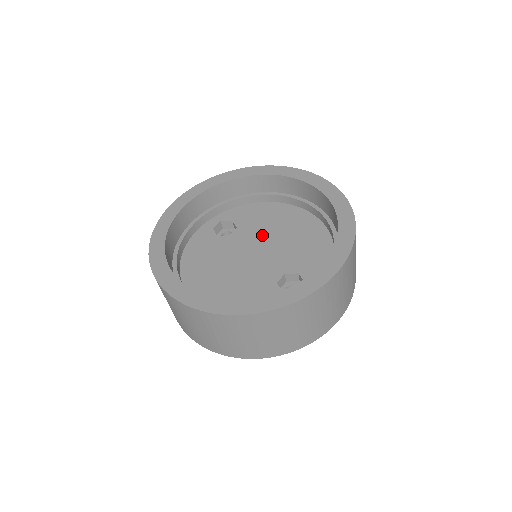
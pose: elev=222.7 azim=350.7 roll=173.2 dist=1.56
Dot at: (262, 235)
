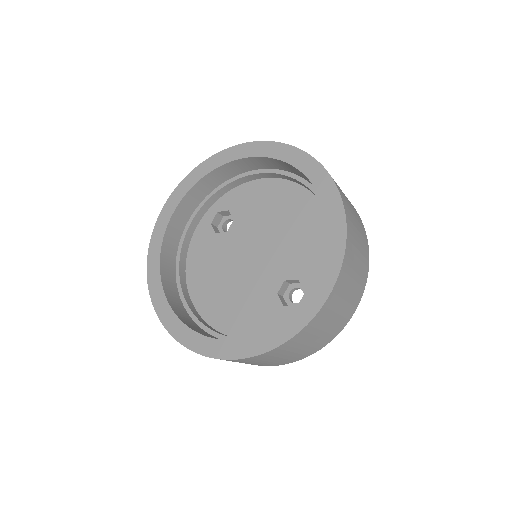
Dot at: (259, 229)
